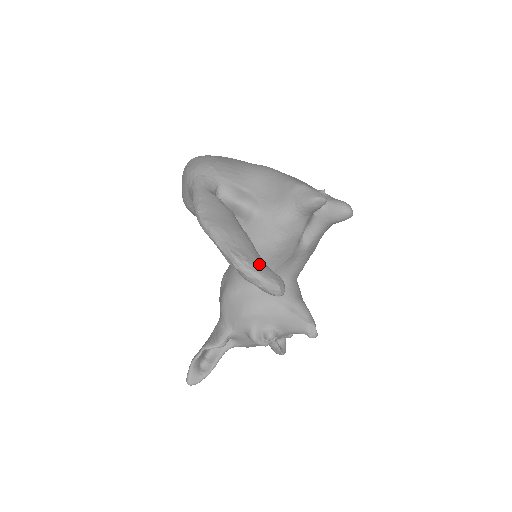
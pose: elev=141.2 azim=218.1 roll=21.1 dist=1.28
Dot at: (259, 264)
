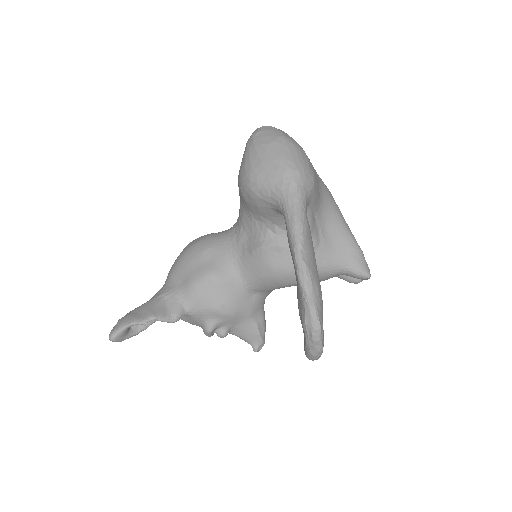
Dot at: occluded
